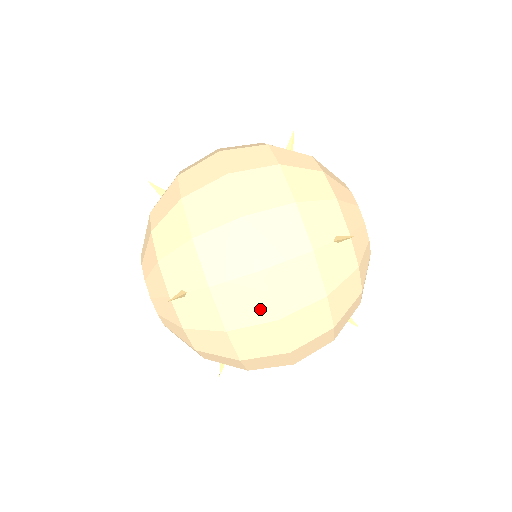
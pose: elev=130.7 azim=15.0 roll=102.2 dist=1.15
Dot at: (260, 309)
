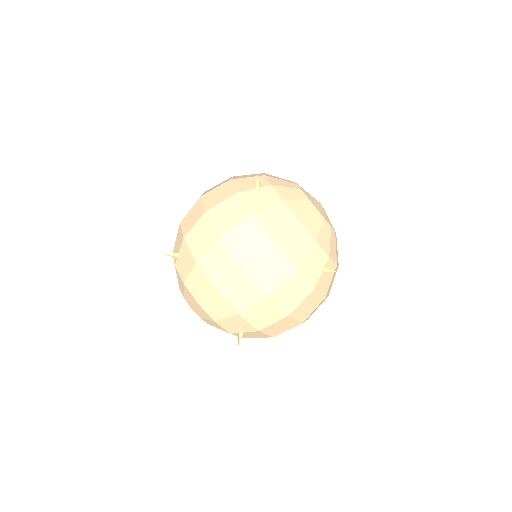
Dot at: (210, 236)
